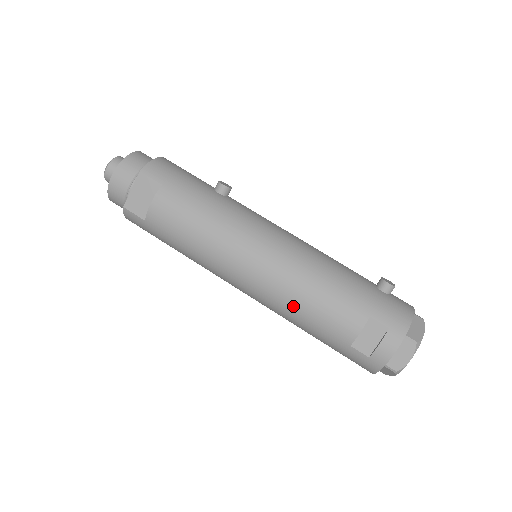
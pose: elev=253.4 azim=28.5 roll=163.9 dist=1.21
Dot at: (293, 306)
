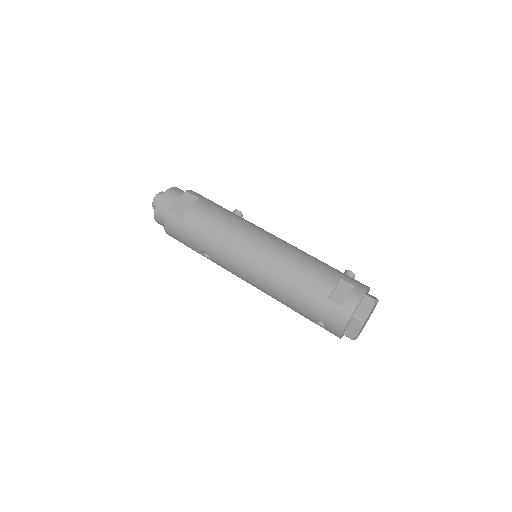
Dot at: (286, 271)
